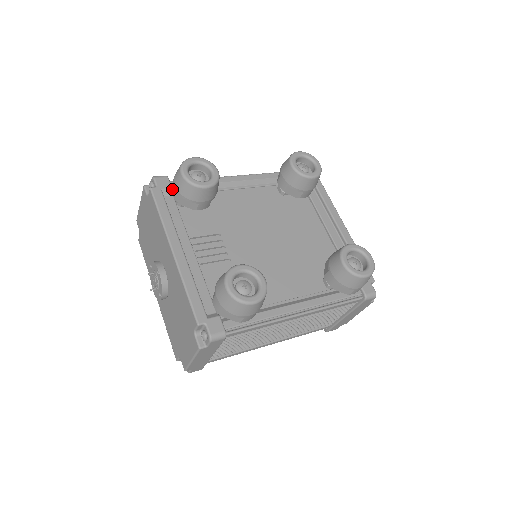
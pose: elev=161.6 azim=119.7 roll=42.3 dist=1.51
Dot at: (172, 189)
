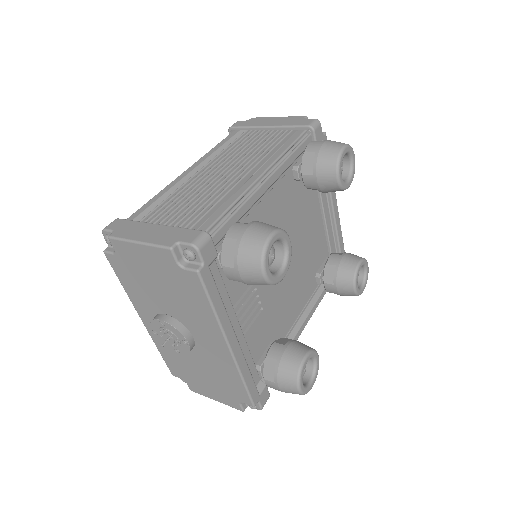
Dot at: (228, 269)
